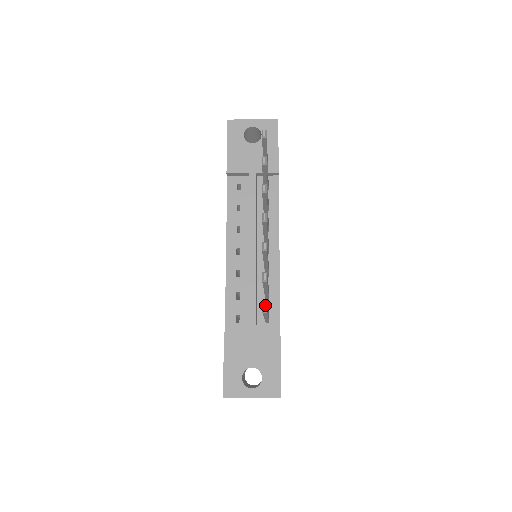
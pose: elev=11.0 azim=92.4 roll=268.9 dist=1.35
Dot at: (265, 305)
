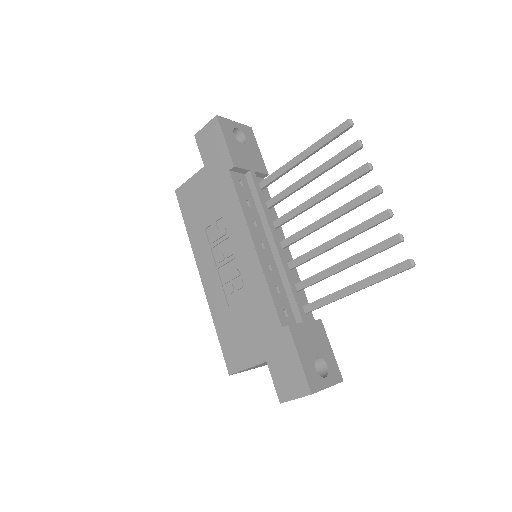
Dot at: (413, 260)
